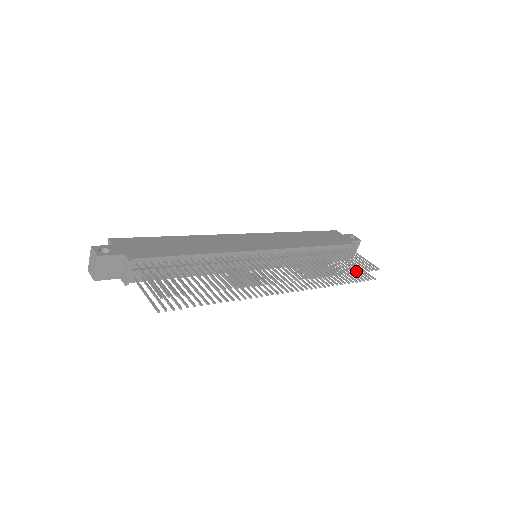
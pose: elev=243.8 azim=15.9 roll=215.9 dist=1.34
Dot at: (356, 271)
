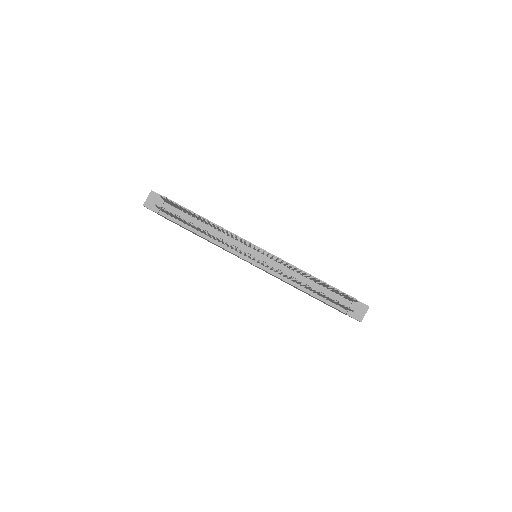
Dot at: occluded
